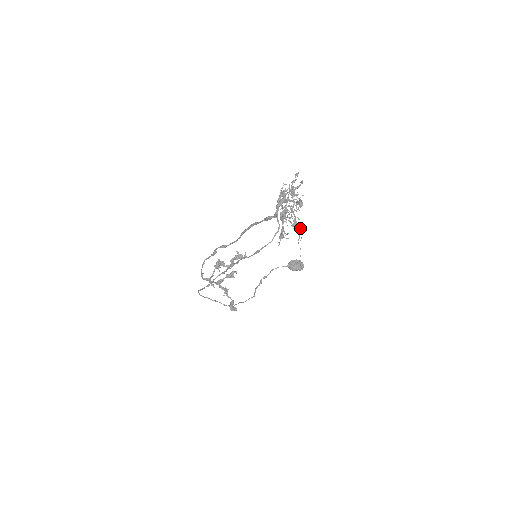
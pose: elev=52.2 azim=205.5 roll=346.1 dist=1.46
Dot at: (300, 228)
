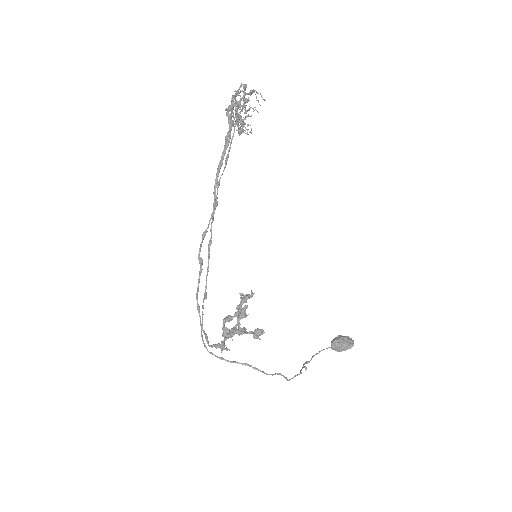
Dot at: (252, 90)
